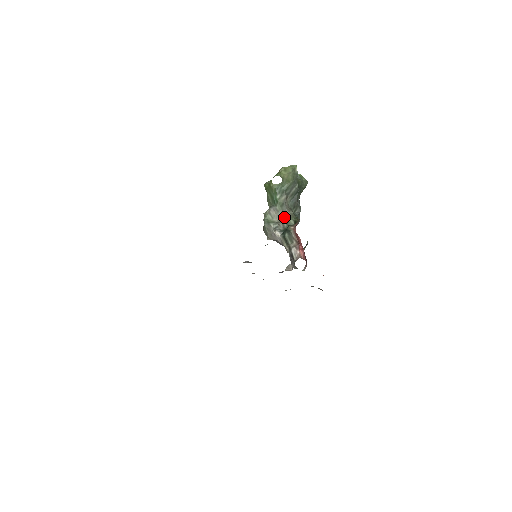
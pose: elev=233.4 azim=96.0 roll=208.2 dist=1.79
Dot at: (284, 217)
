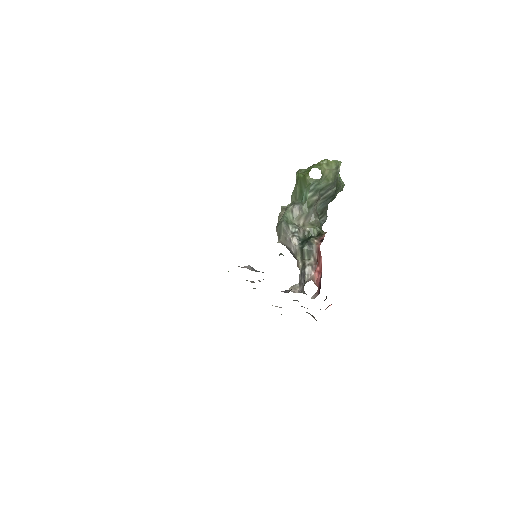
Dot at: (307, 222)
